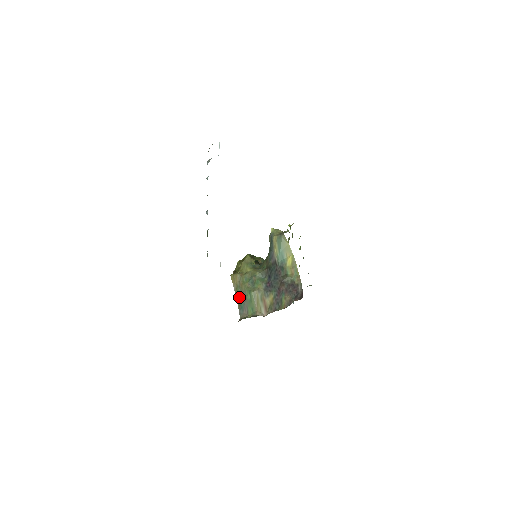
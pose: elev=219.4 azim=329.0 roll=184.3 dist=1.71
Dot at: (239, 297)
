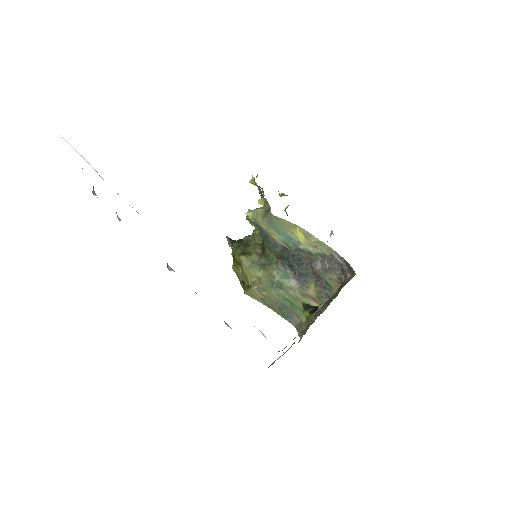
Dot at: (275, 309)
